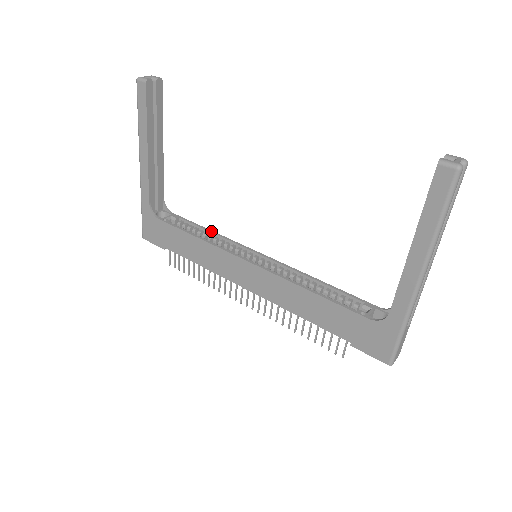
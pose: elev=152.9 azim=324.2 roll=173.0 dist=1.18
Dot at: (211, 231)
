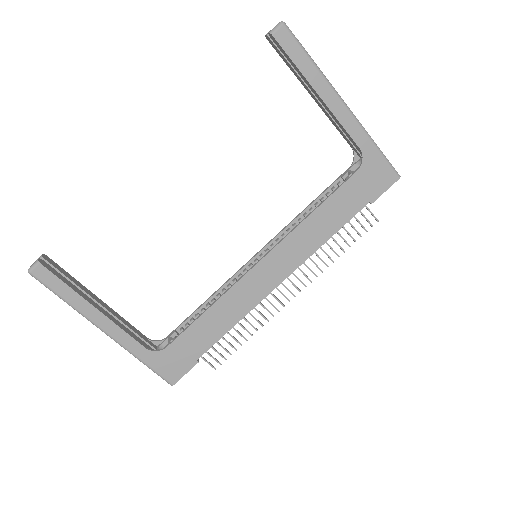
Dot at: (208, 299)
